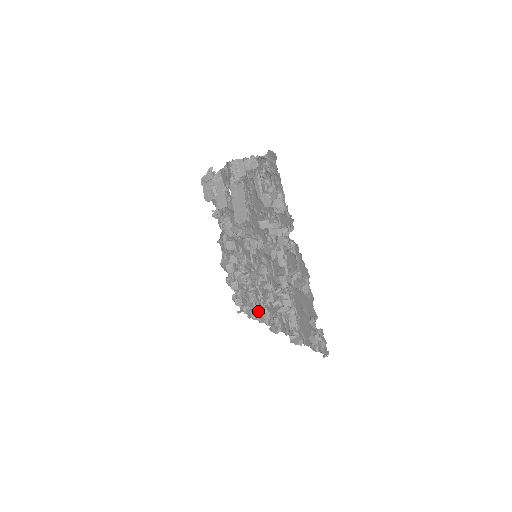
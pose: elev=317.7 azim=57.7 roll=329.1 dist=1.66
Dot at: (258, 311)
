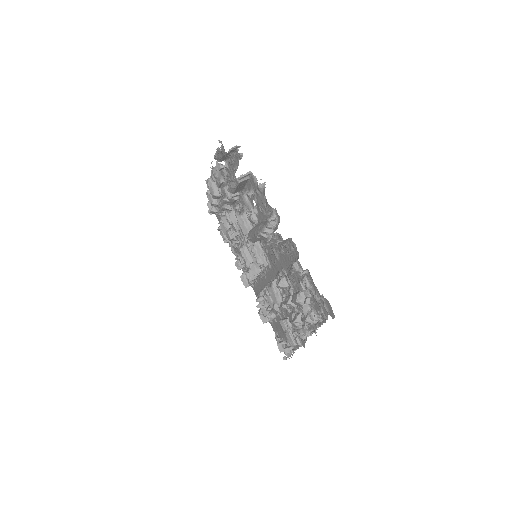
Dot at: (235, 259)
